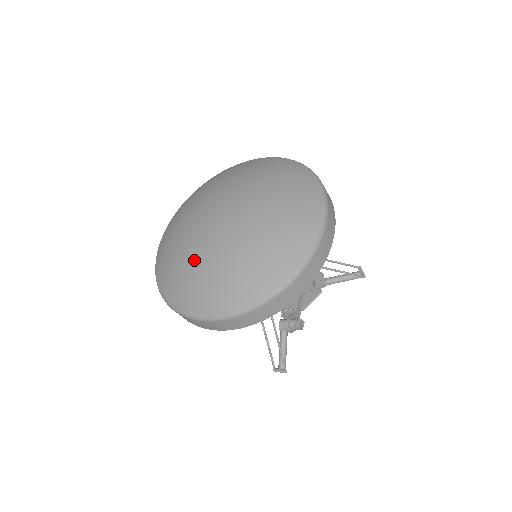
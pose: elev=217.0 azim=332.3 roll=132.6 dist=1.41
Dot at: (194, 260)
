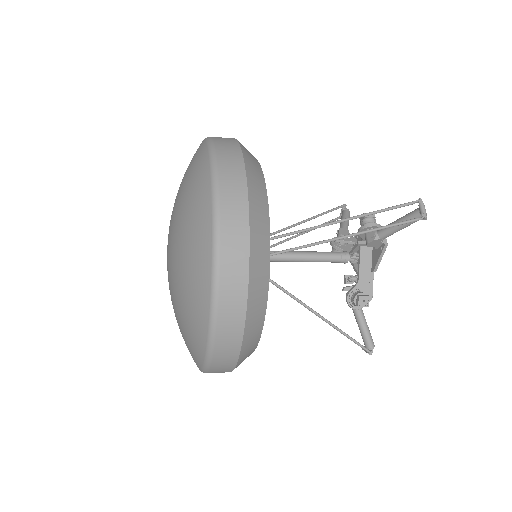
Dot at: occluded
